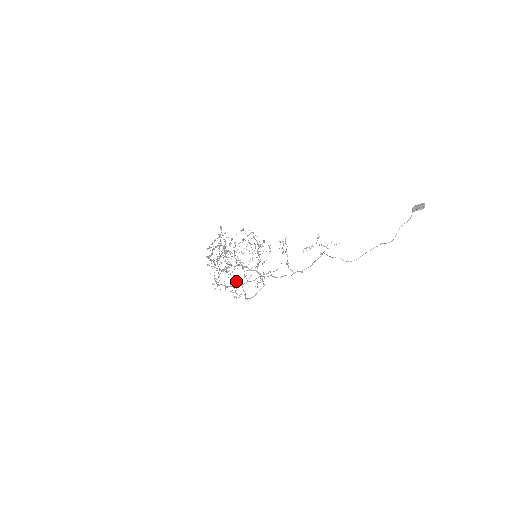
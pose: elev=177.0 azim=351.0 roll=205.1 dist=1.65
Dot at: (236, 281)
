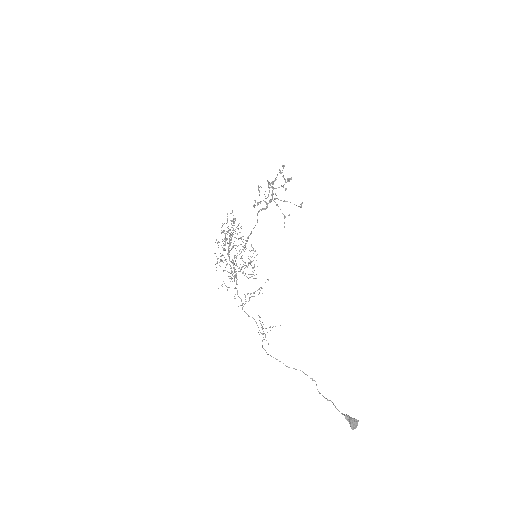
Dot at: (247, 237)
